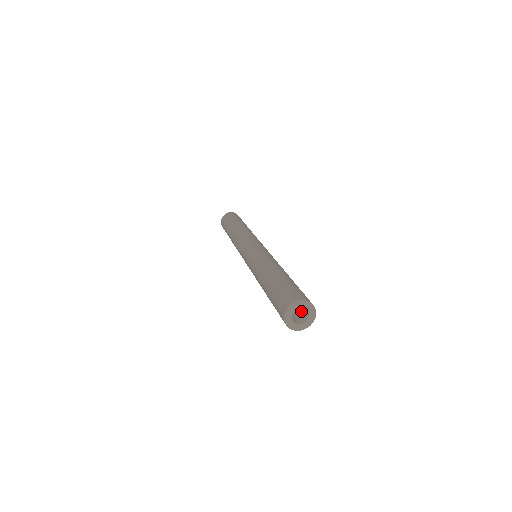
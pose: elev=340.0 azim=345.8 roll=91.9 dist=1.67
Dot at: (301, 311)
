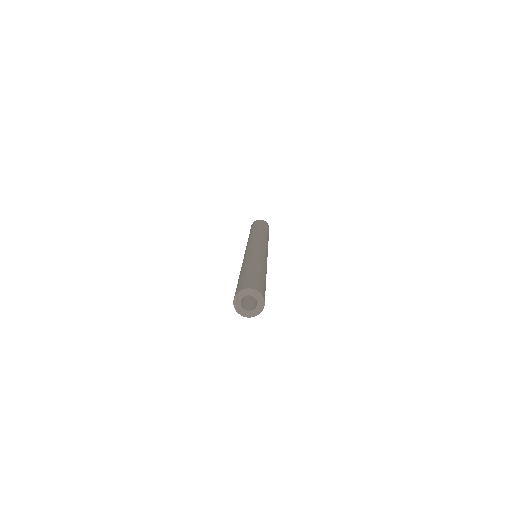
Dot at: (256, 301)
